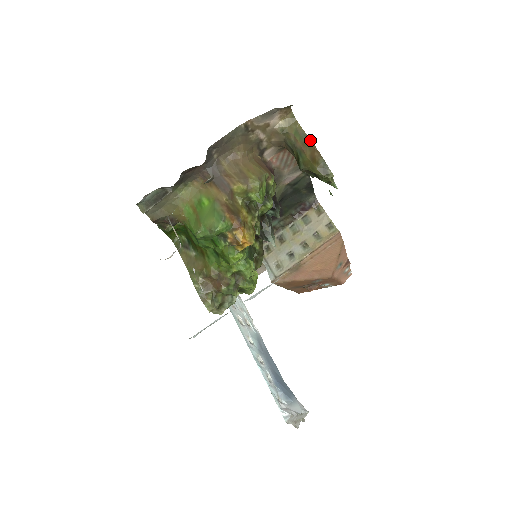
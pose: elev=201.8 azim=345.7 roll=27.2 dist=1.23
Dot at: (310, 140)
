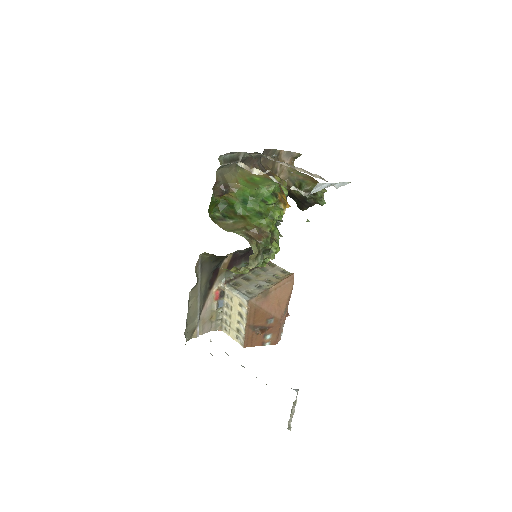
Dot at: occluded
